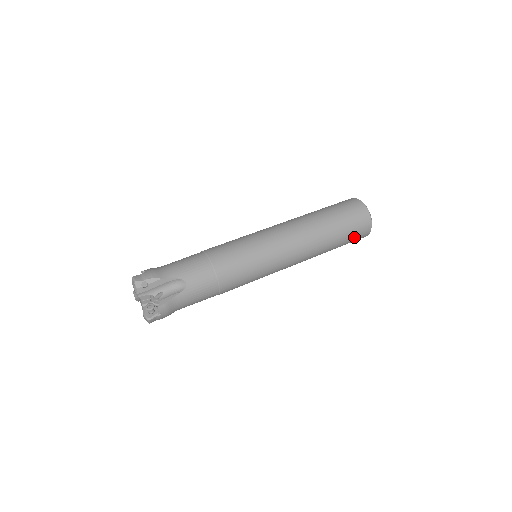
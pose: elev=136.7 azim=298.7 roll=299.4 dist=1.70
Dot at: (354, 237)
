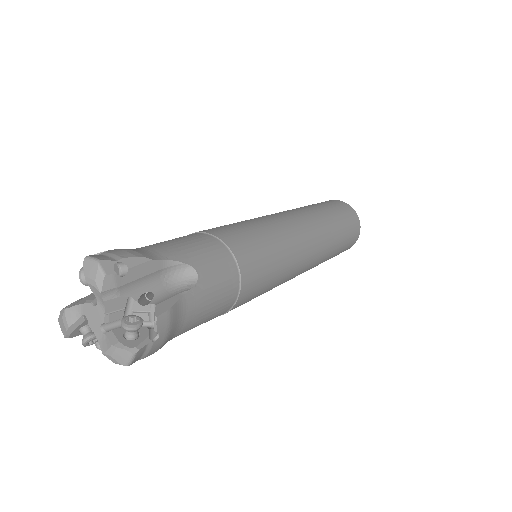
Dot at: (348, 242)
